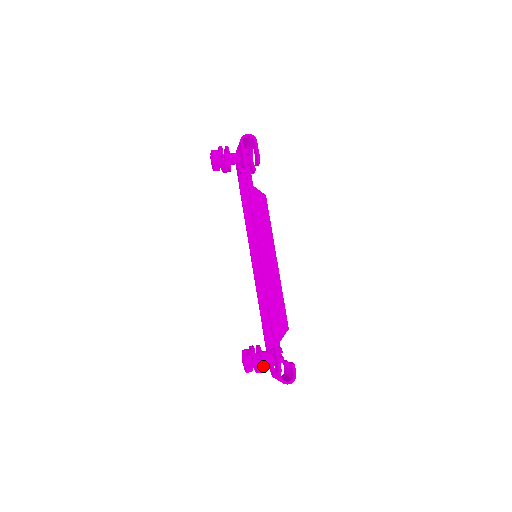
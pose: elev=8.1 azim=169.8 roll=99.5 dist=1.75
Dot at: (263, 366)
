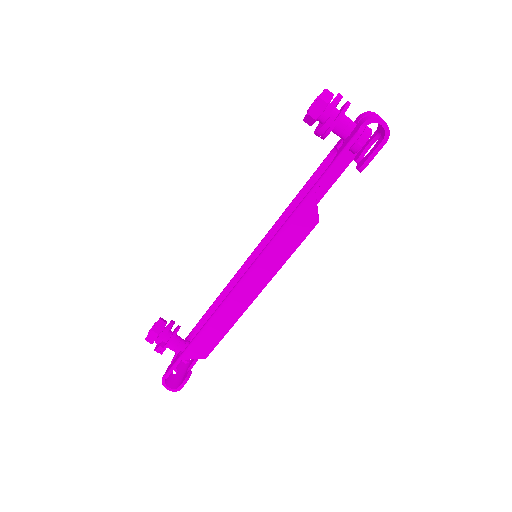
Dot at: (161, 353)
